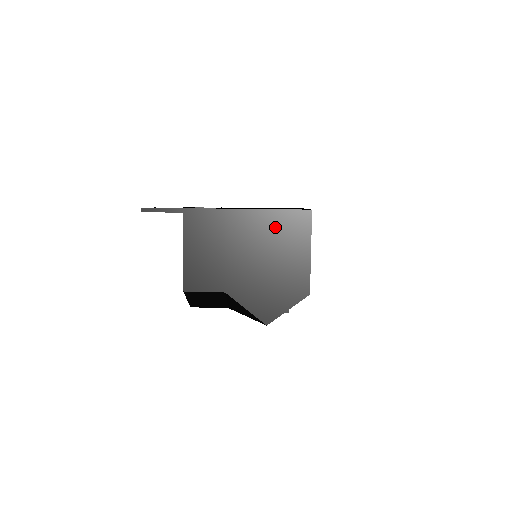
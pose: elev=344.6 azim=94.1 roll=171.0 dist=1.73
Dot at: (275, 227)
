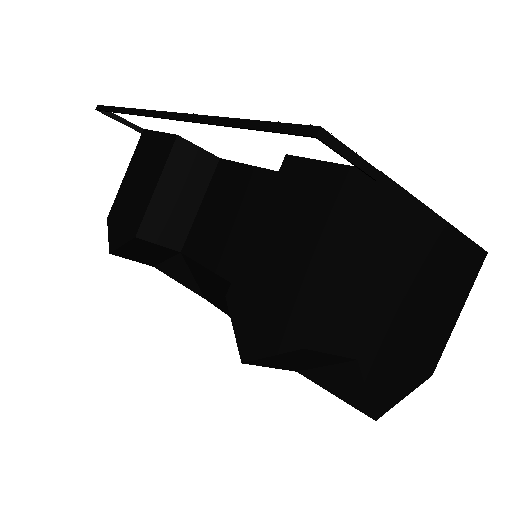
Dot at: (452, 263)
